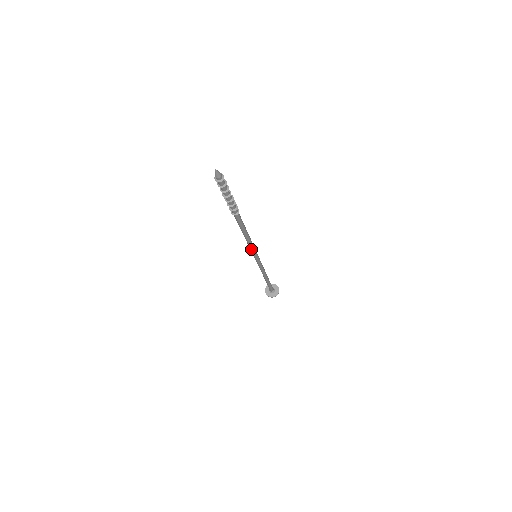
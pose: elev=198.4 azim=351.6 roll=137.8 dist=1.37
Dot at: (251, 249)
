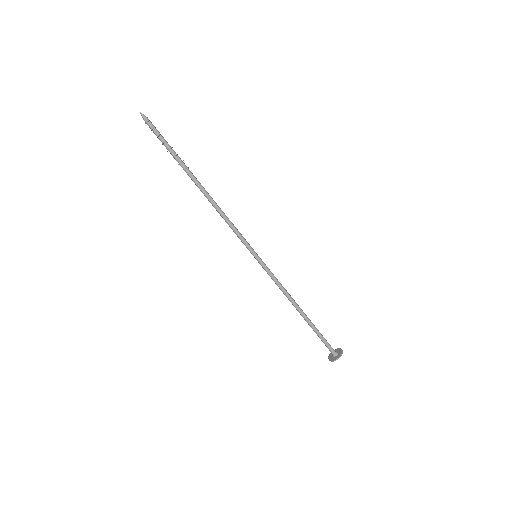
Dot at: (240, 237)
